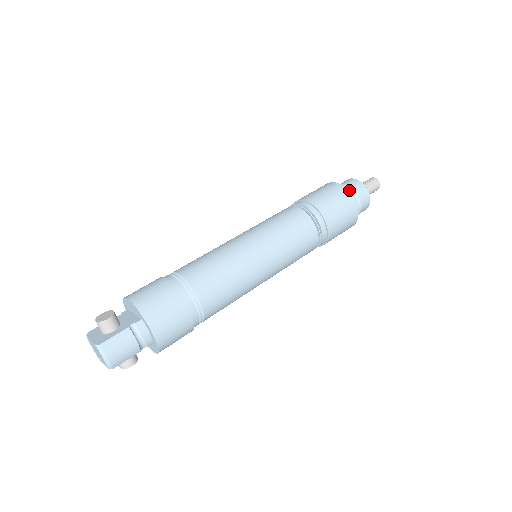
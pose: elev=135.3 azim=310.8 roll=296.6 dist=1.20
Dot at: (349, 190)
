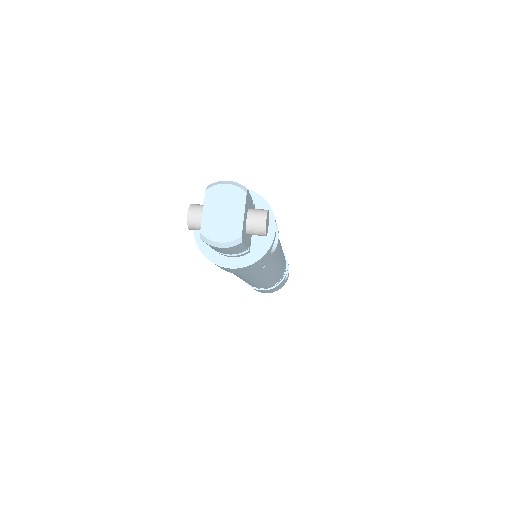
Dot at: occluded
